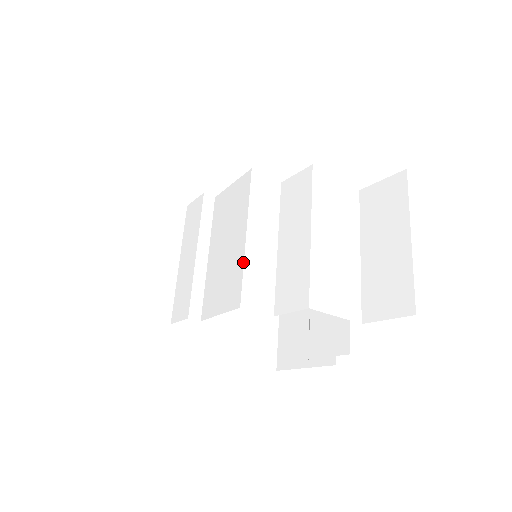
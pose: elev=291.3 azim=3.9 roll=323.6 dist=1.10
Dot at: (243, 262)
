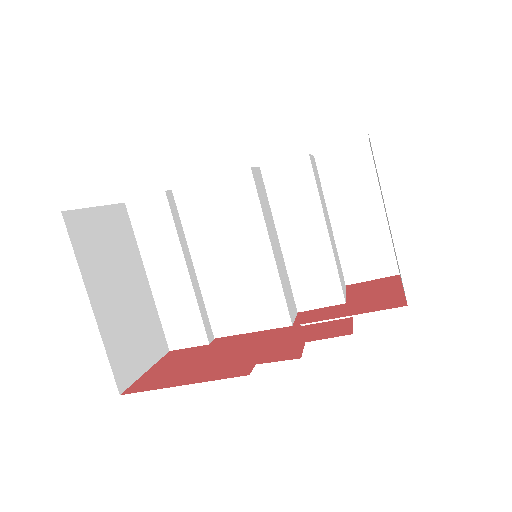
Dot at: (279, 280)
